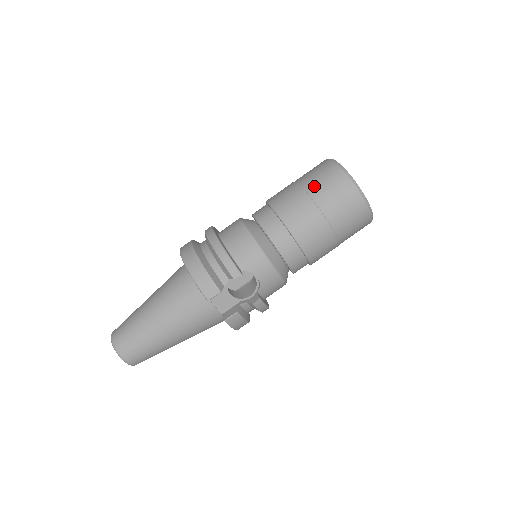
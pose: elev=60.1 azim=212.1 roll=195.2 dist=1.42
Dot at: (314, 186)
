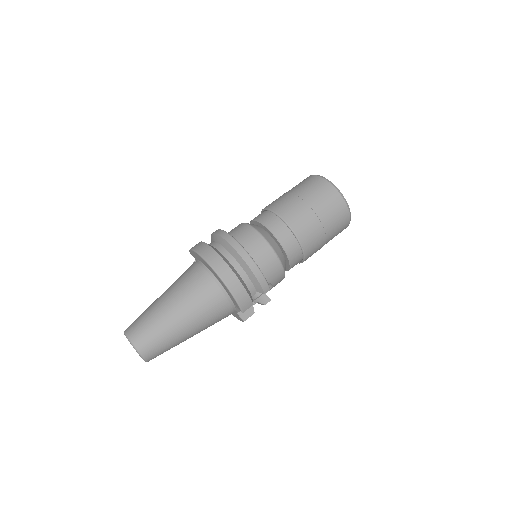
Dot at: (323, 211)
